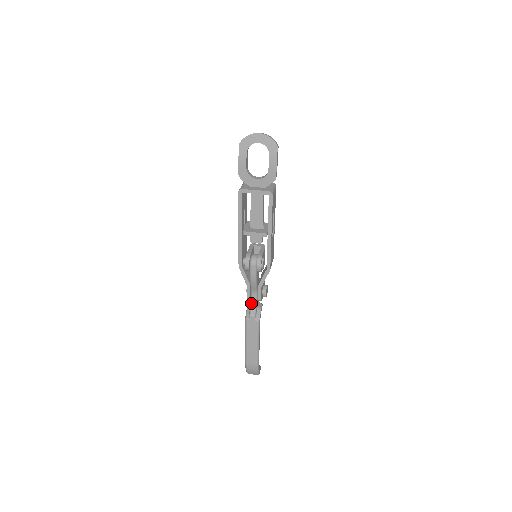
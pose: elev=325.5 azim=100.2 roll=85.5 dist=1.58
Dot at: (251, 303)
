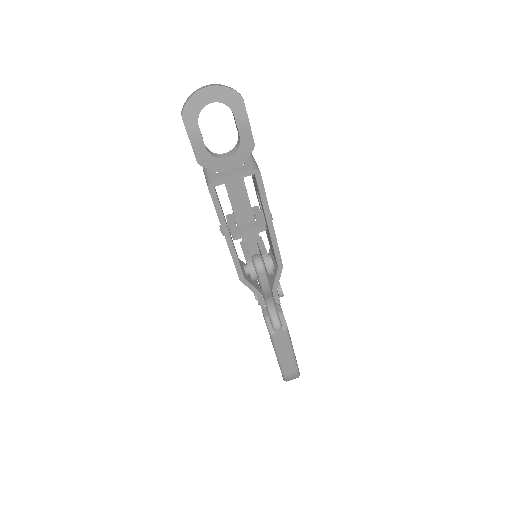
Dot at: (269, 313)
